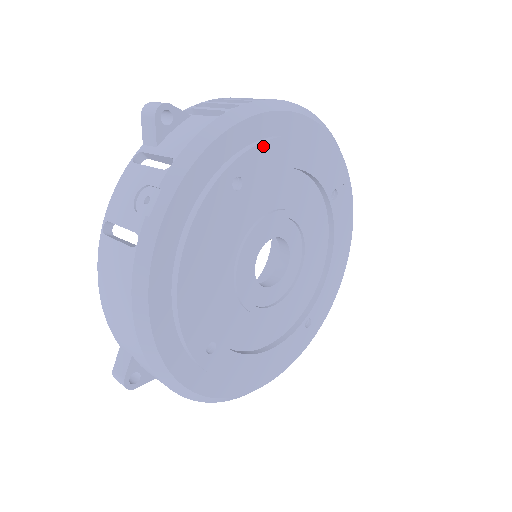
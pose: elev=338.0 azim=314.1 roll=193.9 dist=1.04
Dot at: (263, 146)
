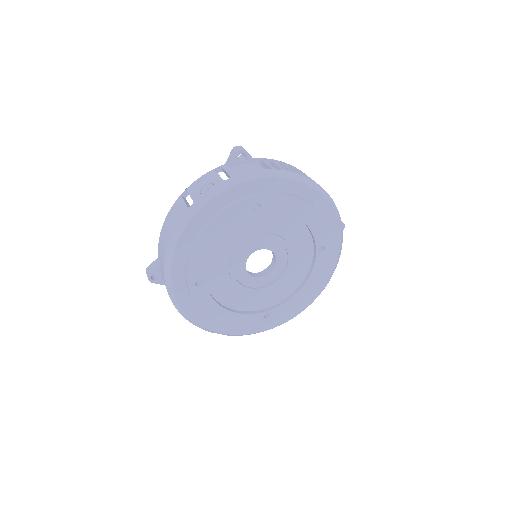
Dot at: (282, 196)
